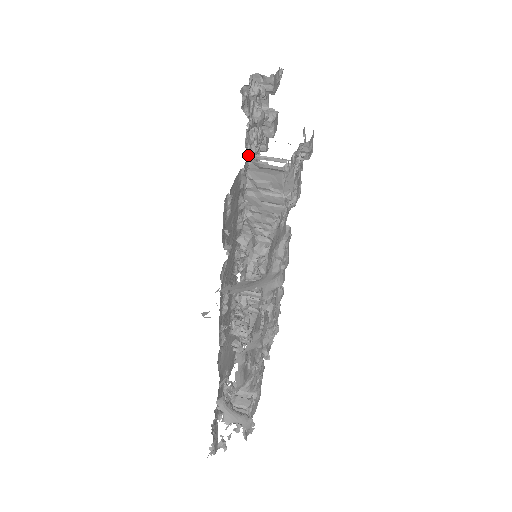
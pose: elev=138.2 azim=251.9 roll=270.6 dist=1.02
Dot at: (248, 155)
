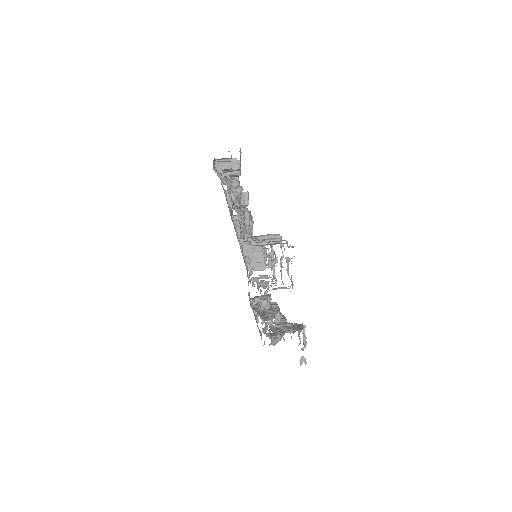
Dot at: (222, 181)
